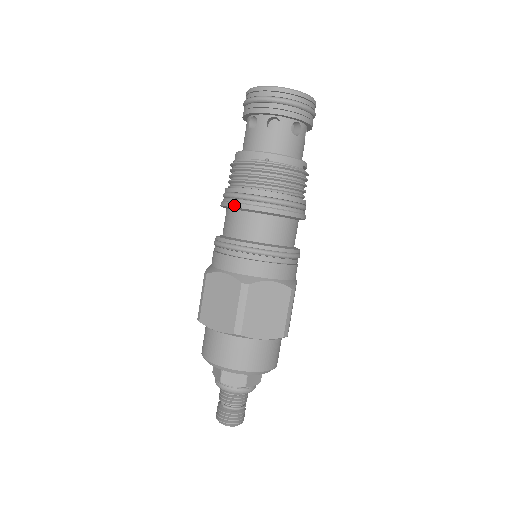
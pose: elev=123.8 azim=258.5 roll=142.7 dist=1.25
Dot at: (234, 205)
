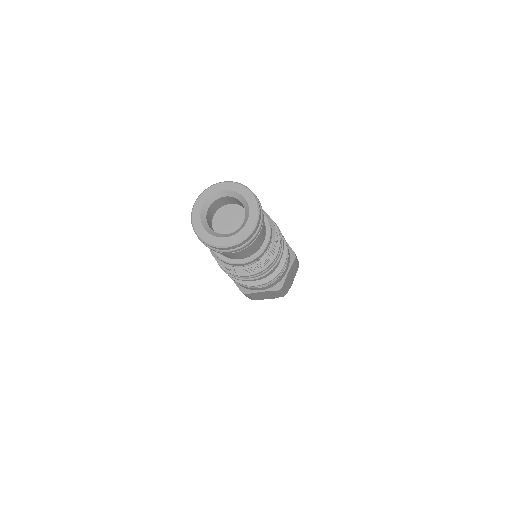
Dot at: occluded
